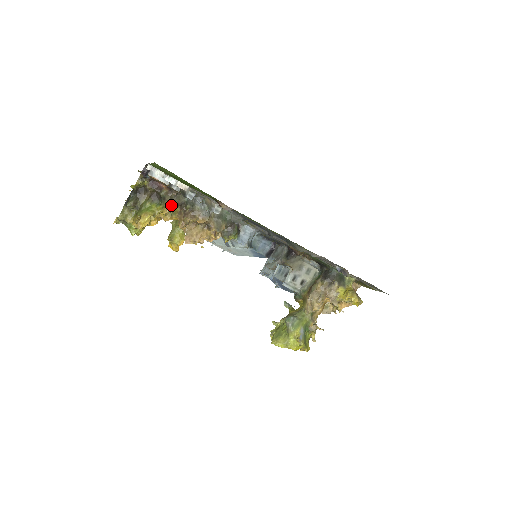
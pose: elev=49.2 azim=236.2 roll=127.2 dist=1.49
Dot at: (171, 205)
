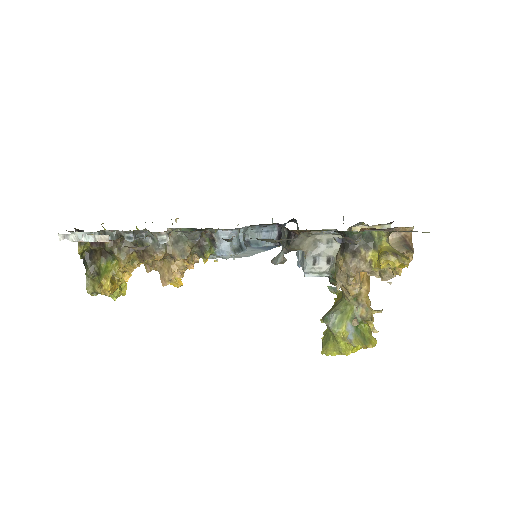
Dot at: (123, 255)
